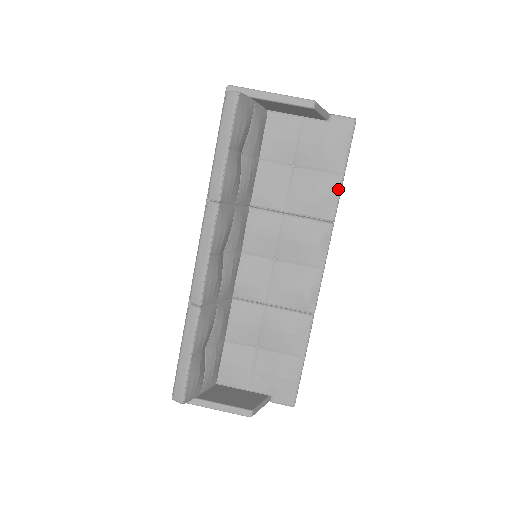
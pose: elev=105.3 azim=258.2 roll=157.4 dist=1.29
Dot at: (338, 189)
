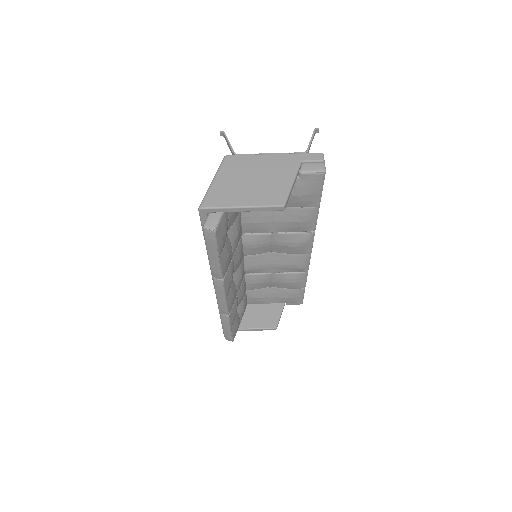
Dot at: (315, 215)
